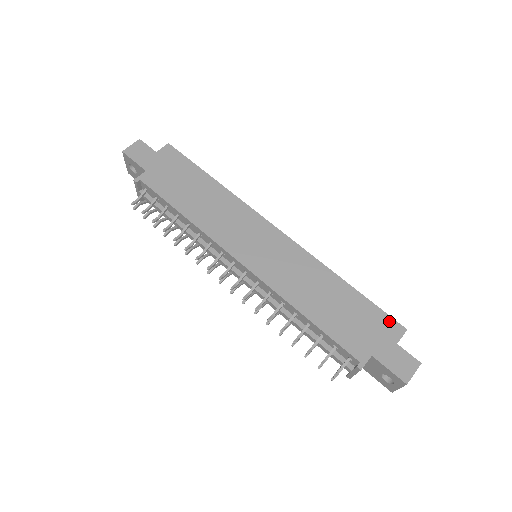
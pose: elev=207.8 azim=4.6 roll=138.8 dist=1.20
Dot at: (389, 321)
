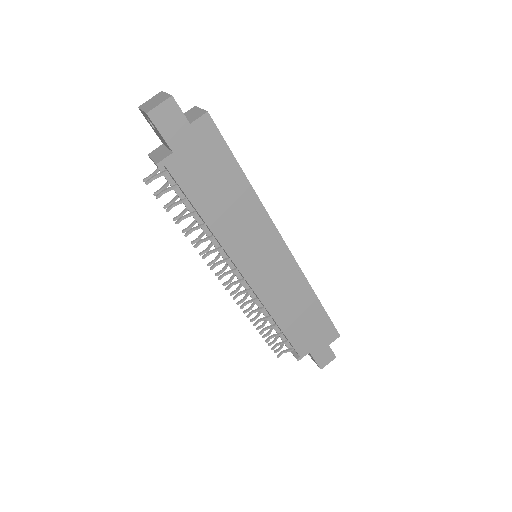
Dot at: (332, 330)
